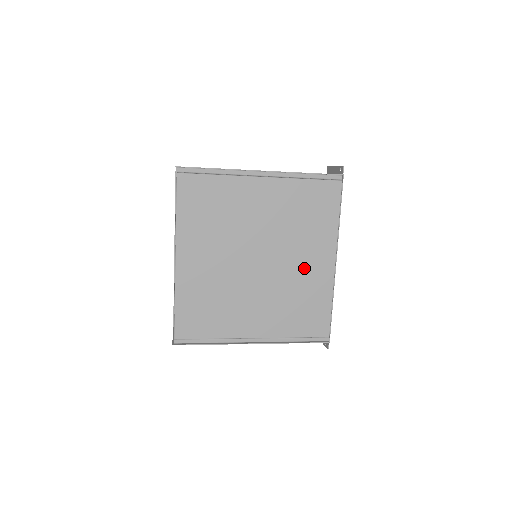
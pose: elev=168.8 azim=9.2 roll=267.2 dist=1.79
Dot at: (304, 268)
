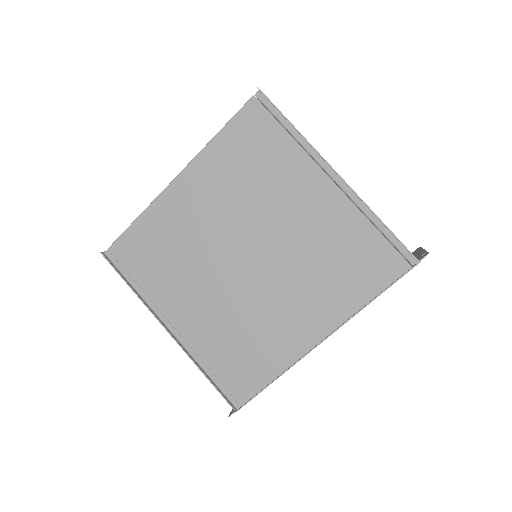
Dot at: (283, 313)
